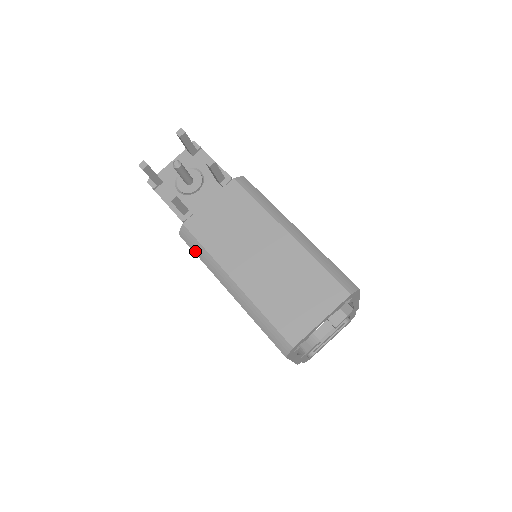
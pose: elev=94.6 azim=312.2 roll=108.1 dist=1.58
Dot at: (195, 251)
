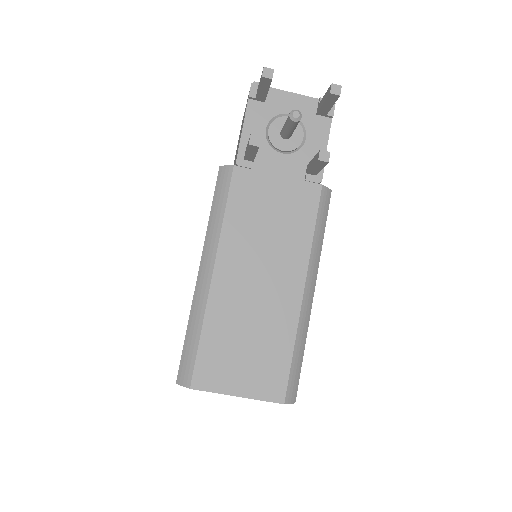
Dot at: (215, 201)
